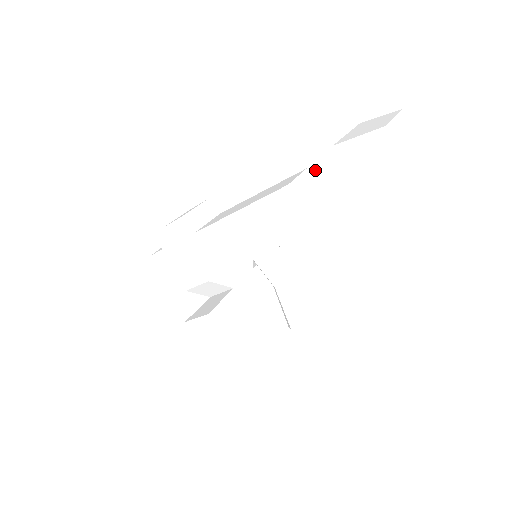
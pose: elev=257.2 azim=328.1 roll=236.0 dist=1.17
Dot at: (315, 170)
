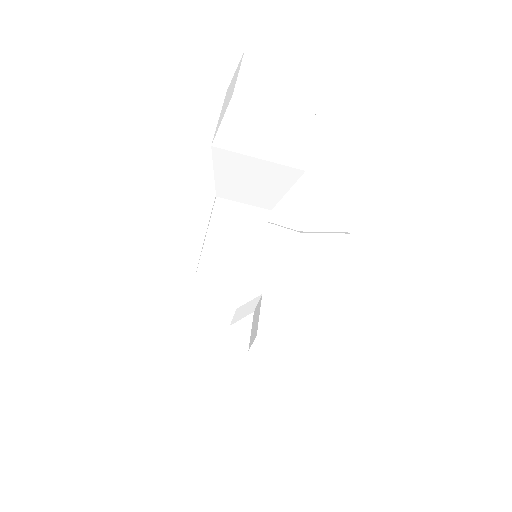
Dot at: (221, 172)
